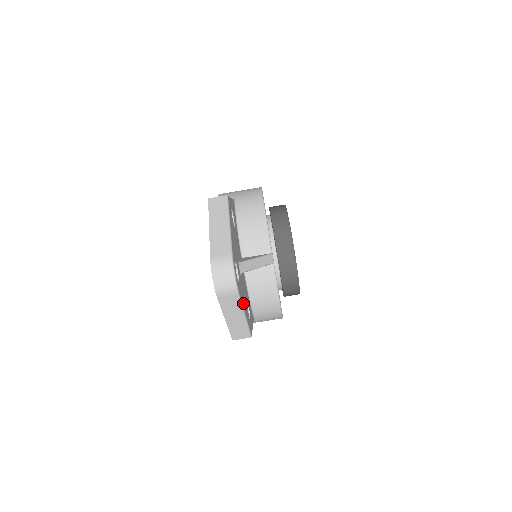
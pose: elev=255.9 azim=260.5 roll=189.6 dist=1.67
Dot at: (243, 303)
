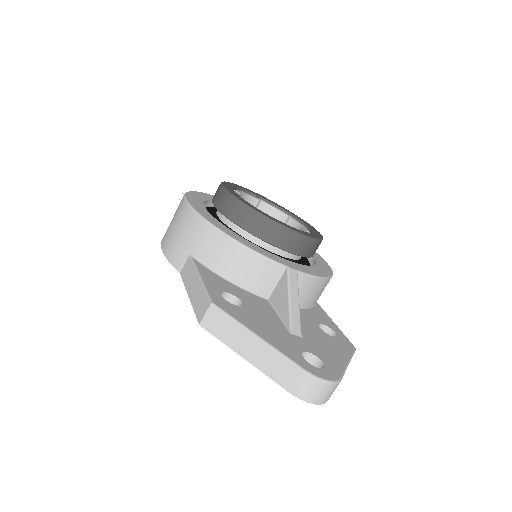
Dot at: (338, 360)
